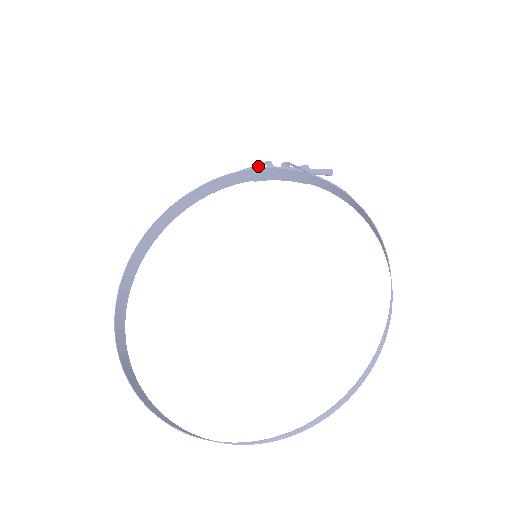
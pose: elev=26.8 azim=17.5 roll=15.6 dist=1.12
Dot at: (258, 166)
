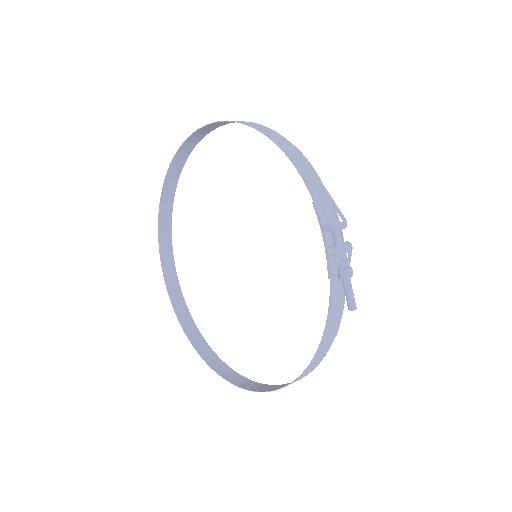
Dot at: (325, 210)
